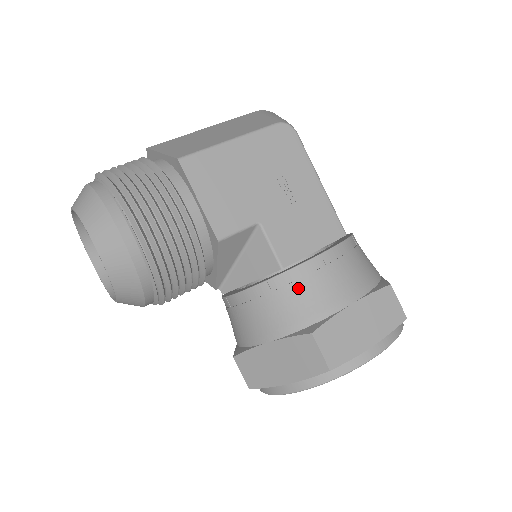
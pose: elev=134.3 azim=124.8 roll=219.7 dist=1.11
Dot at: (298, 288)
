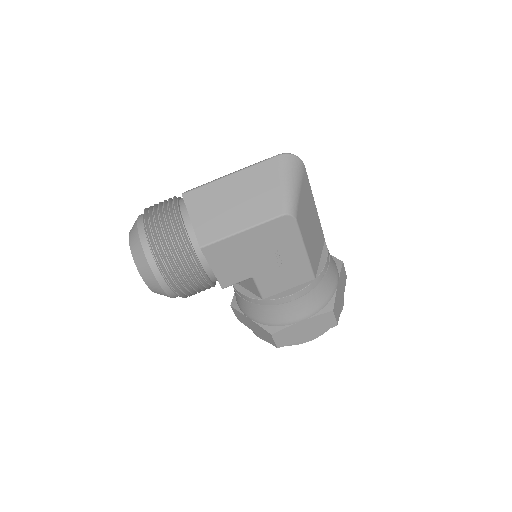
Dot at: (271, 309)
